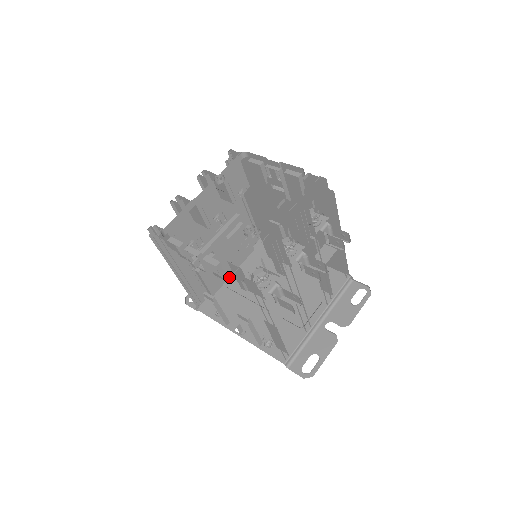
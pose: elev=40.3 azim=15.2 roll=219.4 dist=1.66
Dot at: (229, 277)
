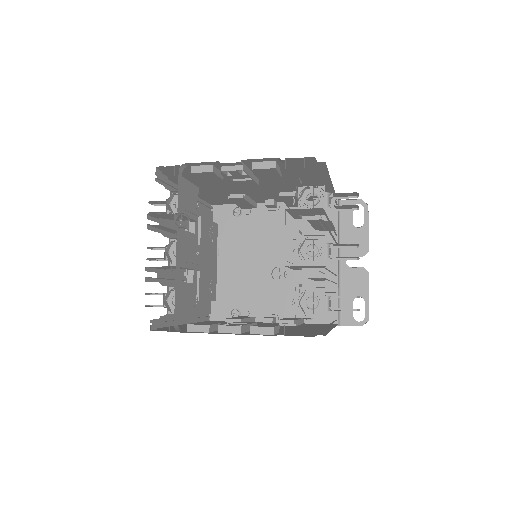
Dot at: (216, 270)
